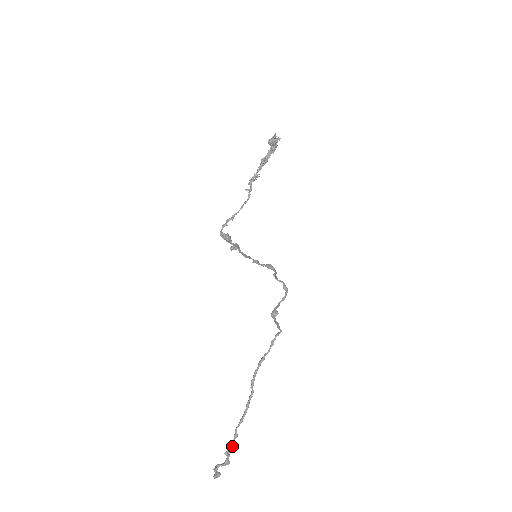
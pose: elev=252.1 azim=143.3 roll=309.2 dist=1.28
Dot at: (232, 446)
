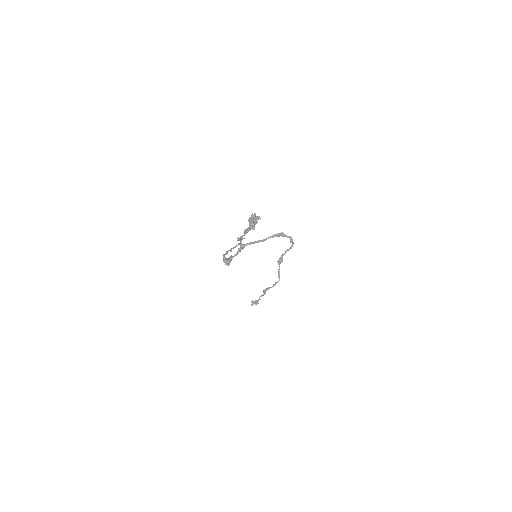
Dot at: occluded
